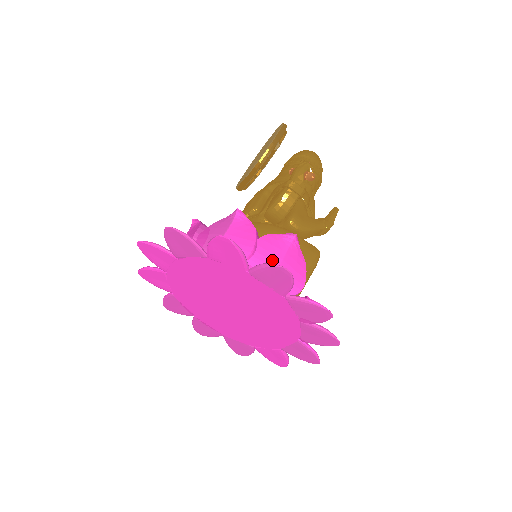
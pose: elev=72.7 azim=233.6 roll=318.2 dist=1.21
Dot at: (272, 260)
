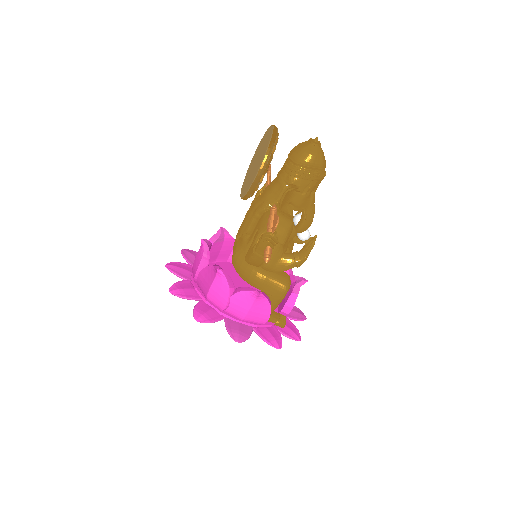
Dot at: (241, 311)
